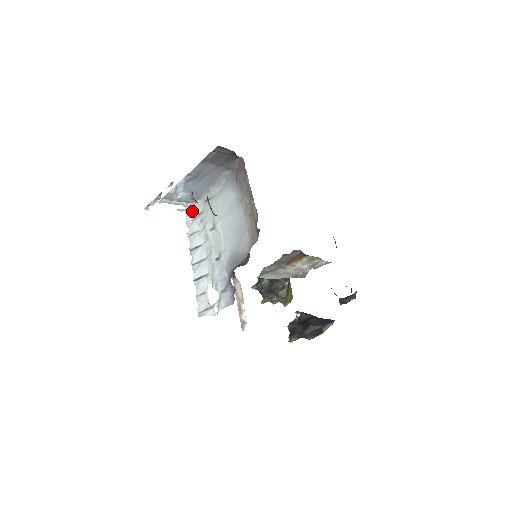
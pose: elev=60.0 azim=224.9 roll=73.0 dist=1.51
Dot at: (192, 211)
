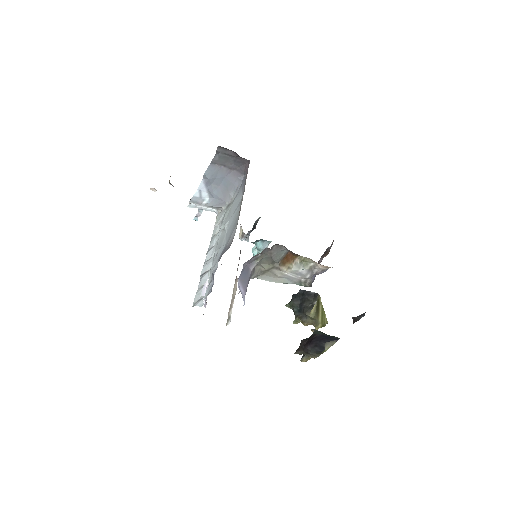
Dot at: (219, 217)
